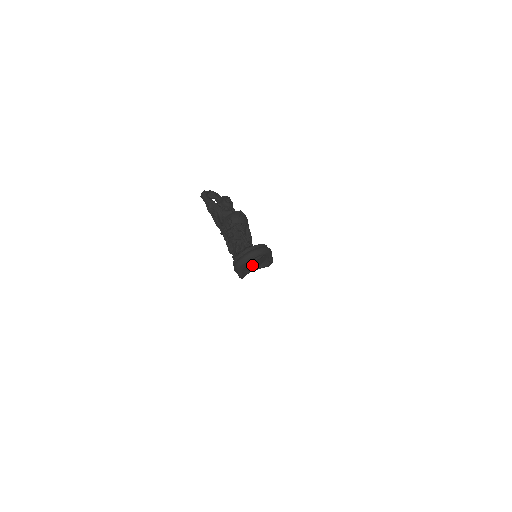
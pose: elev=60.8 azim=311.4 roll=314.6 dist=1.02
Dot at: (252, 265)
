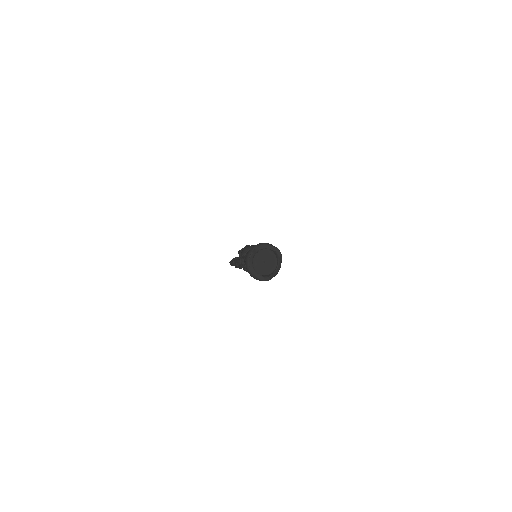
Dot at: (267, 265)
